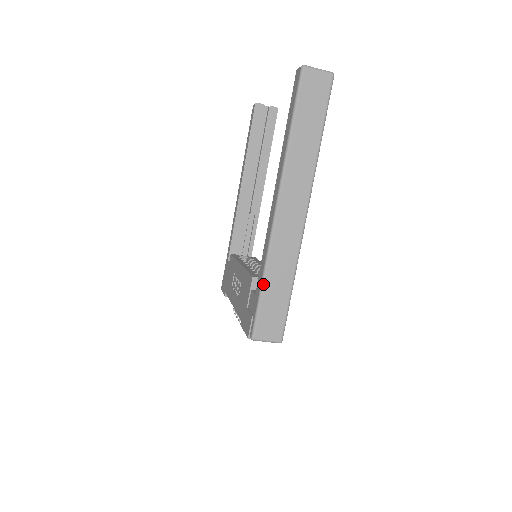
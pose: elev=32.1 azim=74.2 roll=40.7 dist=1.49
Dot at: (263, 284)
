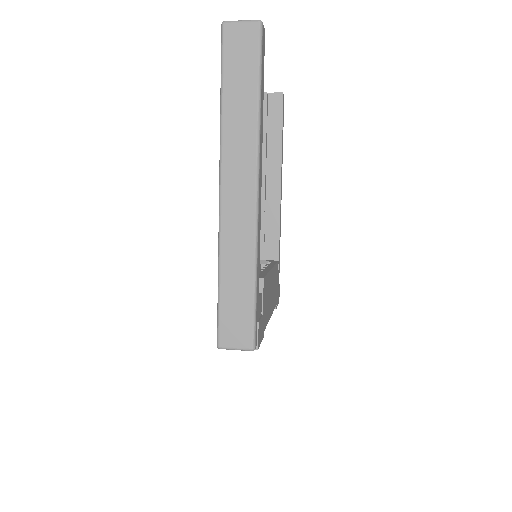
Dot at: (219, 281)
